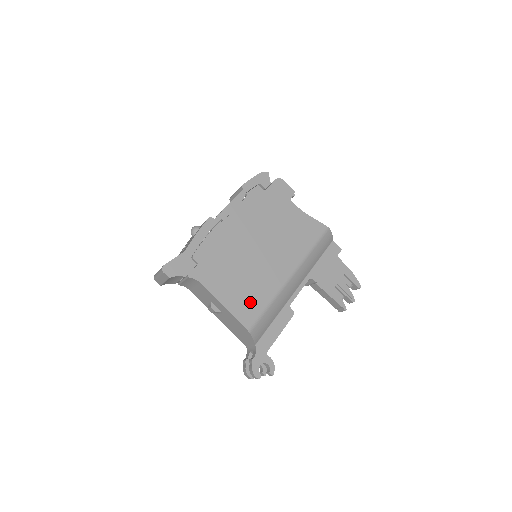
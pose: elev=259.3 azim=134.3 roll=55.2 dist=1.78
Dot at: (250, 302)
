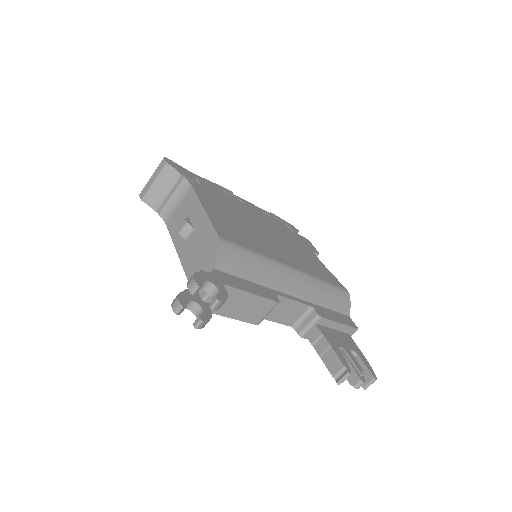
Dot at: (235, 233)
